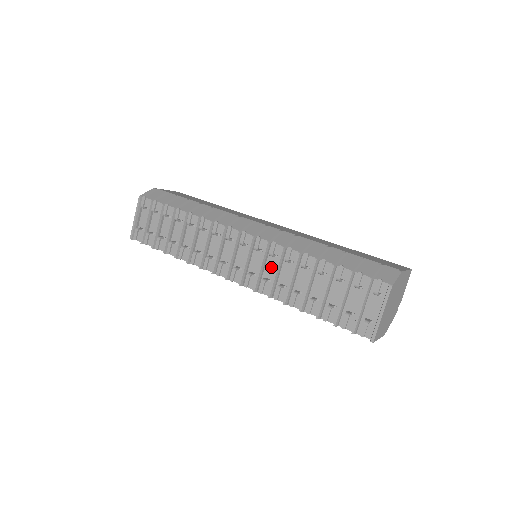
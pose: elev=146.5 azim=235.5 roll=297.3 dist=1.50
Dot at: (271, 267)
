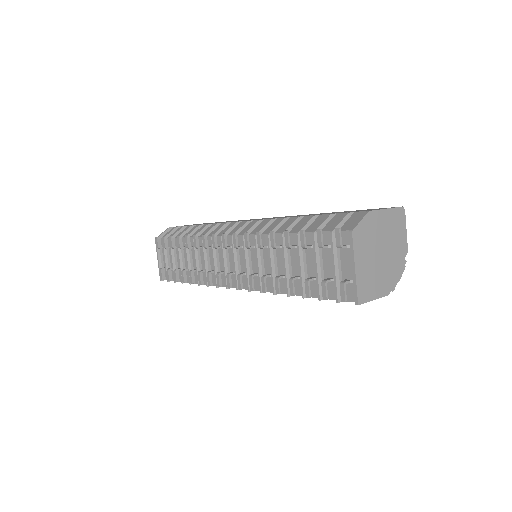
Dot at: occluded
